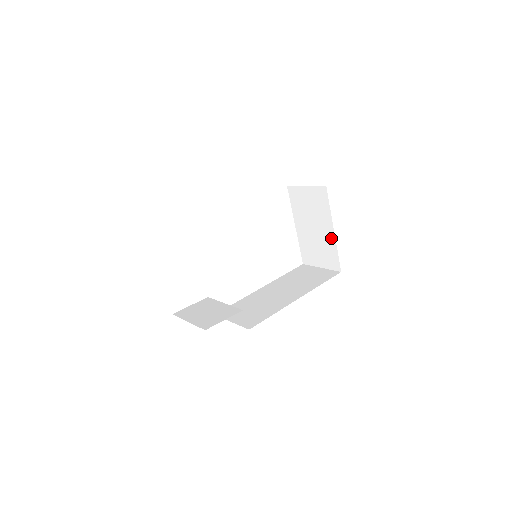
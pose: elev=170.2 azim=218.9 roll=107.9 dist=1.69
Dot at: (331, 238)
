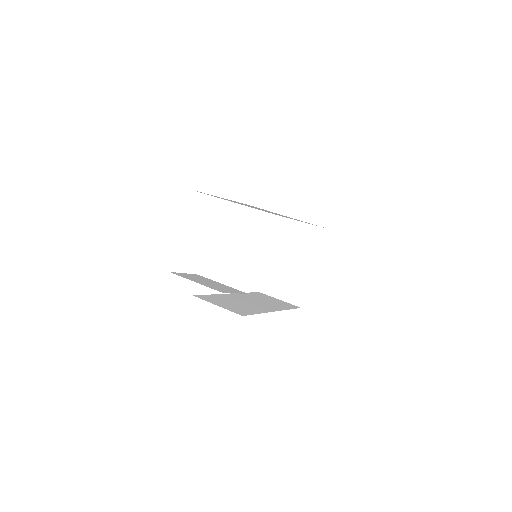
Dot at: (306, 274)
